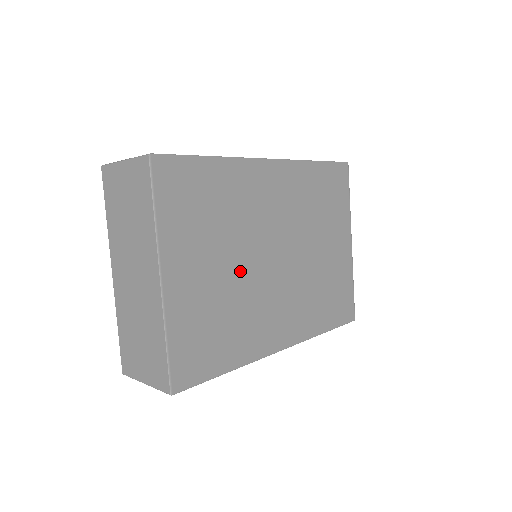
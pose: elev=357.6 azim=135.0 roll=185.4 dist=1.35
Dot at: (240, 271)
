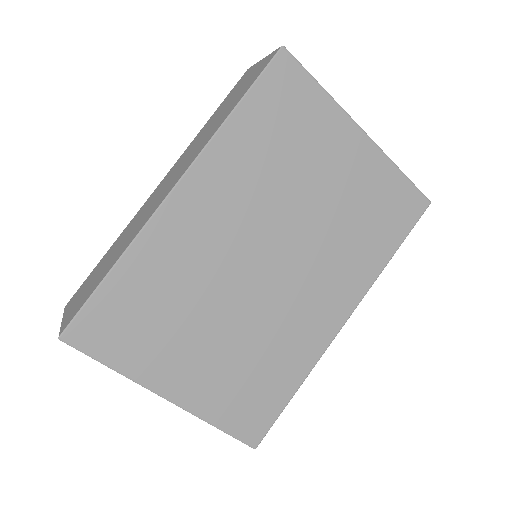
Dot at: (237, 317)
